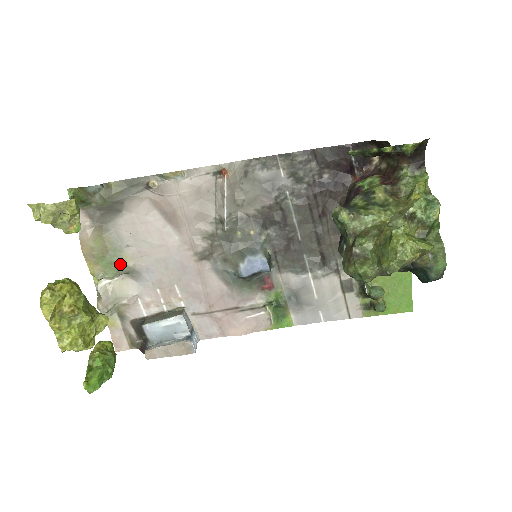
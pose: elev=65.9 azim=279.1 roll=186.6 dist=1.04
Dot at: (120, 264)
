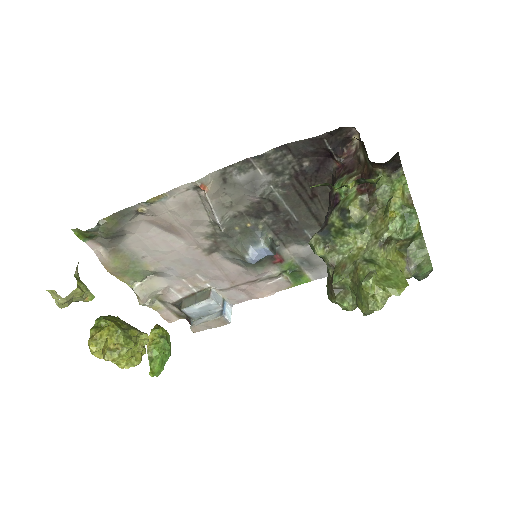
Dot at: (143, 271)
